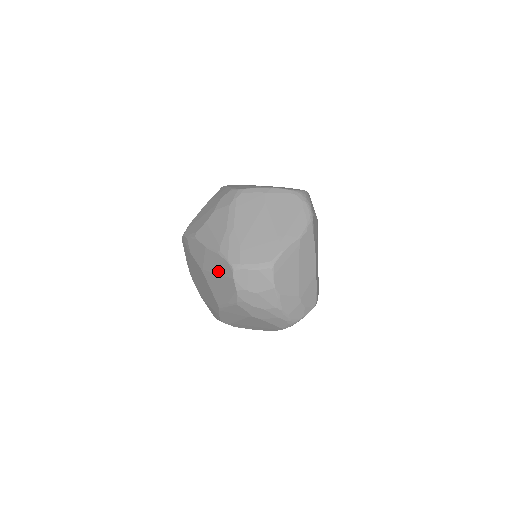
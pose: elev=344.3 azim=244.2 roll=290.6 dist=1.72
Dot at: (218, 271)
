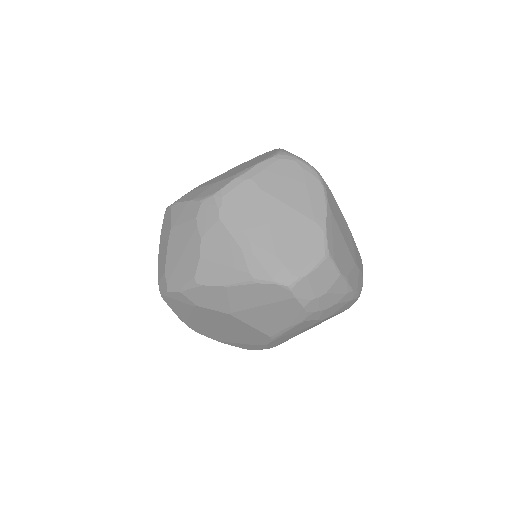
Dot at: (262, 302)
